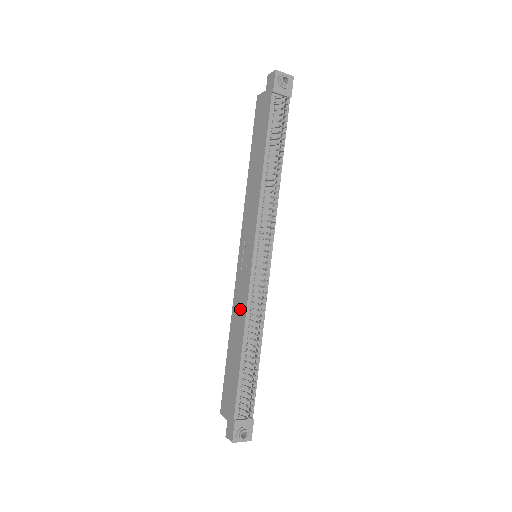
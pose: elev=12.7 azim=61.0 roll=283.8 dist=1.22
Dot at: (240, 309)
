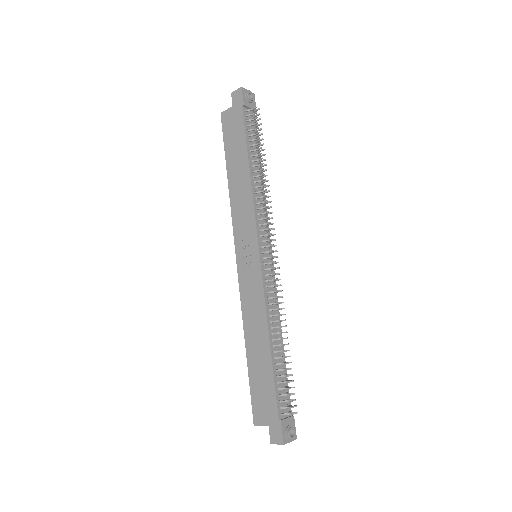
Dot at: (255, 309)
